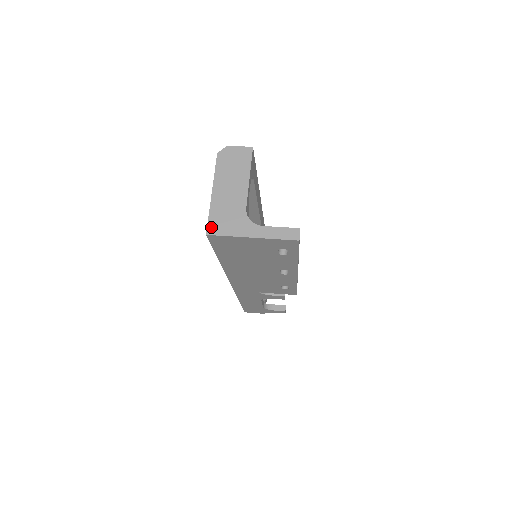
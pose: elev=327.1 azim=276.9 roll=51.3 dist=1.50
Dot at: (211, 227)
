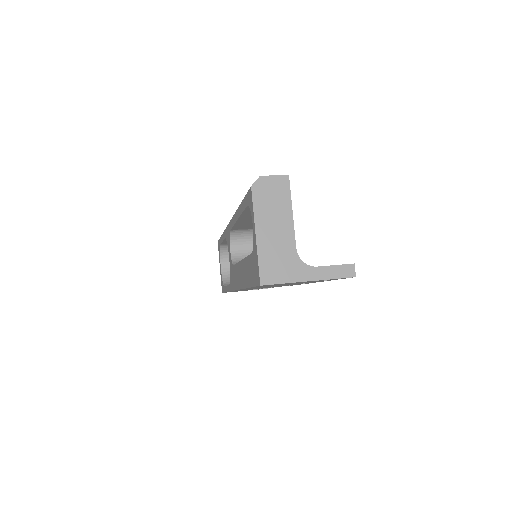
Dot at: (264, 276)
